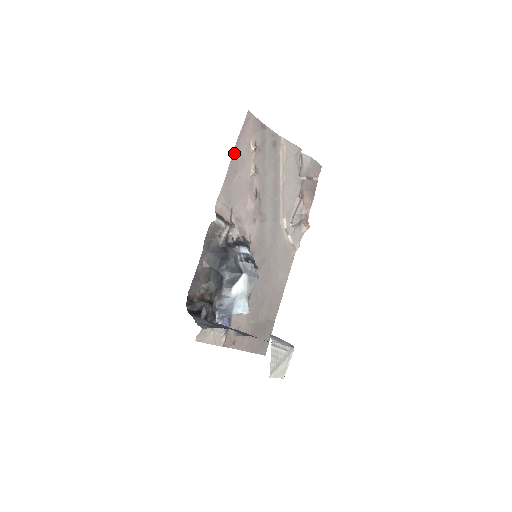
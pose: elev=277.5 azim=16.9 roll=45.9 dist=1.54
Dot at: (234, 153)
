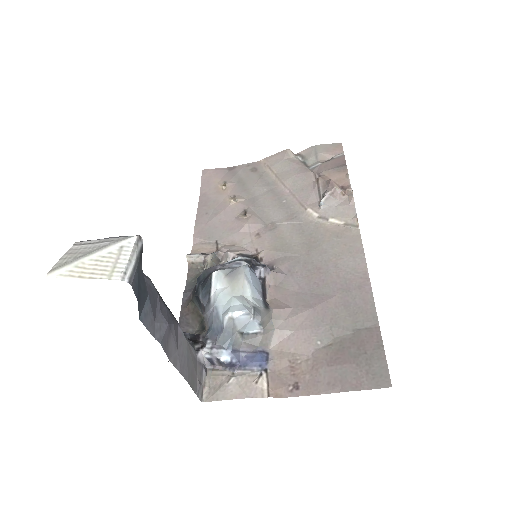
Dot at: (200, 203)
